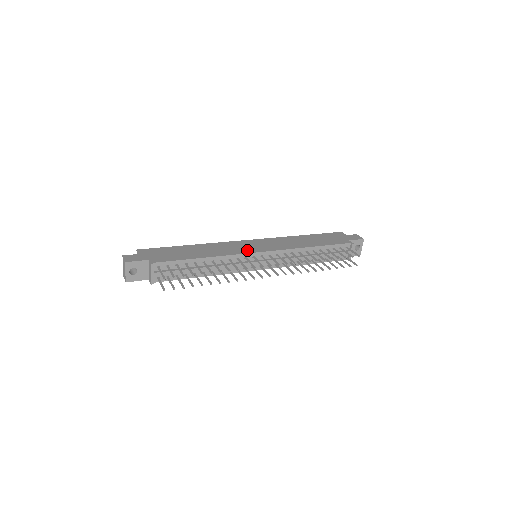
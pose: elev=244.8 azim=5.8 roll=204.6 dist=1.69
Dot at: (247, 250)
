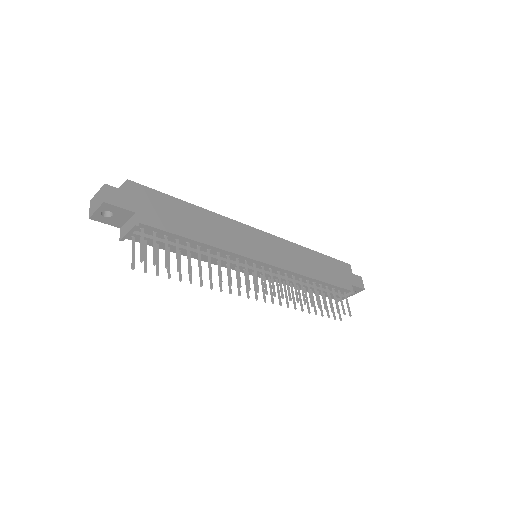
Dot at: (253, 252)
